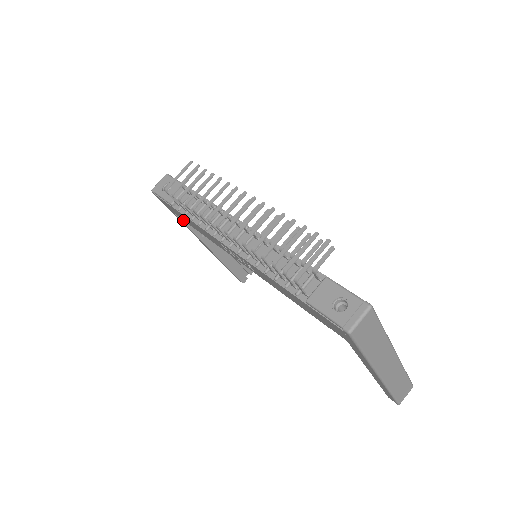
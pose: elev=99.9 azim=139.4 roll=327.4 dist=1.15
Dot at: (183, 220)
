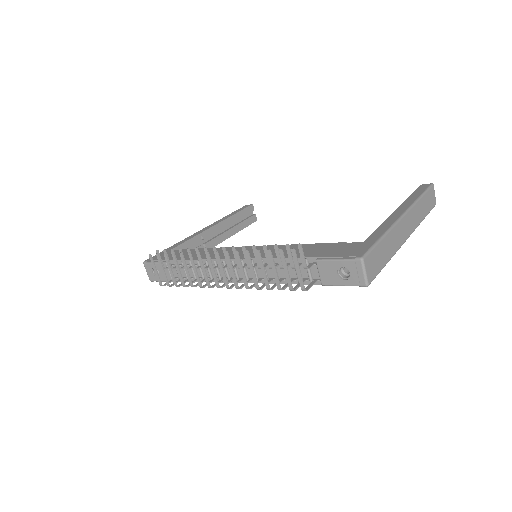
Dot at: occluded
